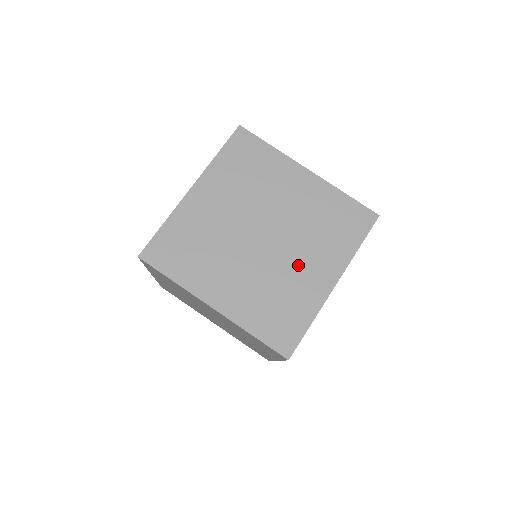
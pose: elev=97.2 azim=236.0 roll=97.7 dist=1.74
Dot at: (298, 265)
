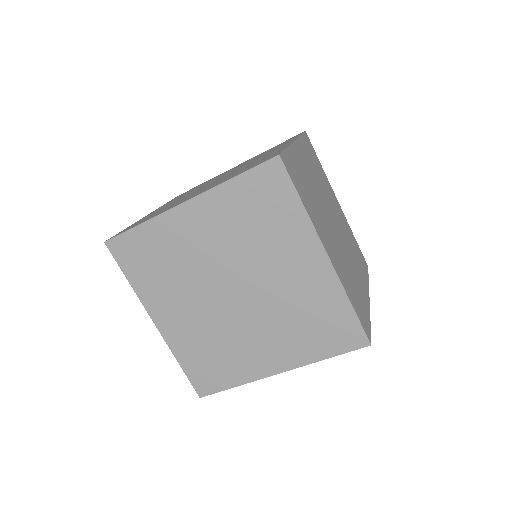
Dot at: (253, 338)
